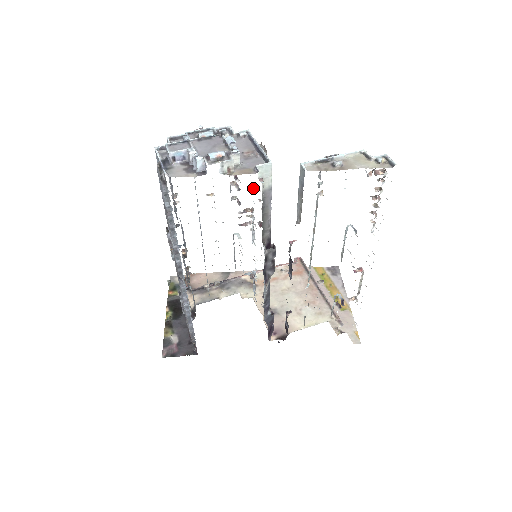
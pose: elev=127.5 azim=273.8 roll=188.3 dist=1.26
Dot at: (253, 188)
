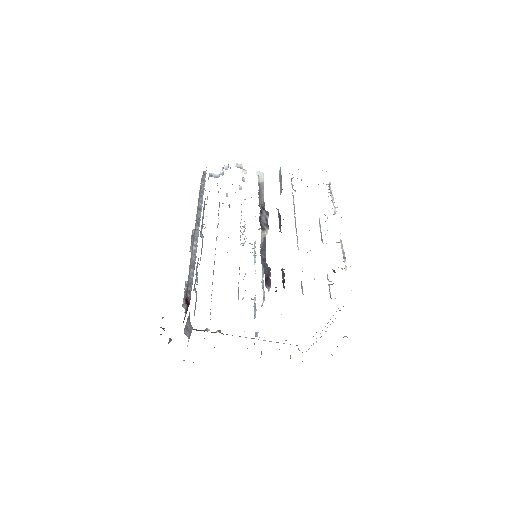
Dot at: occluded
